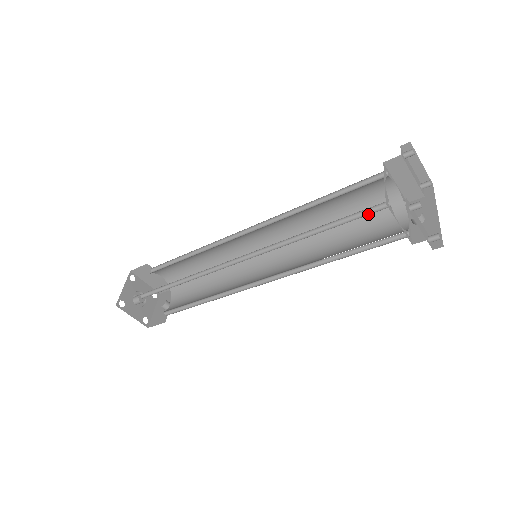
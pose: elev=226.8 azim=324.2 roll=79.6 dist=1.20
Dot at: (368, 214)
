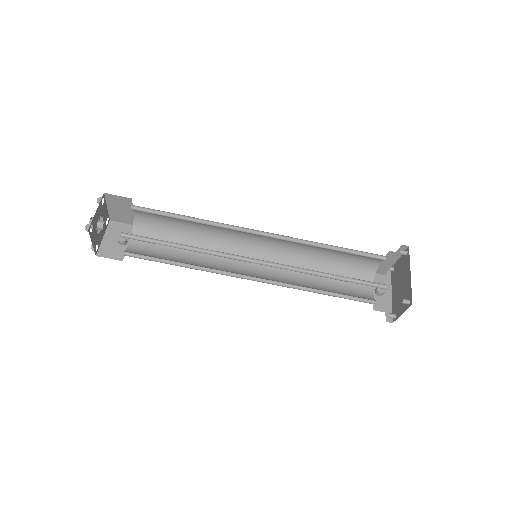
Dot at: (371, 285)
